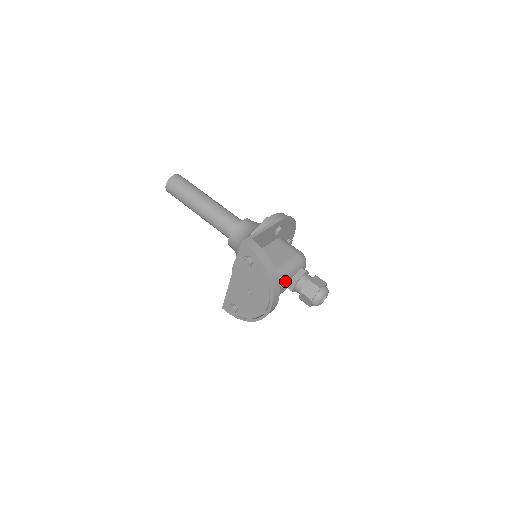
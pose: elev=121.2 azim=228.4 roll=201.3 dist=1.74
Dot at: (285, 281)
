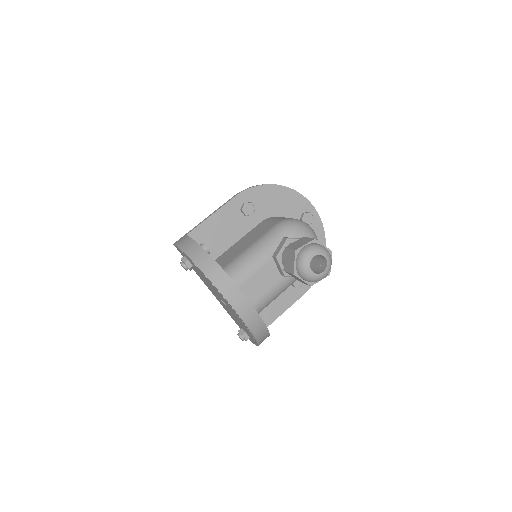
Dot at: (259, 266)
